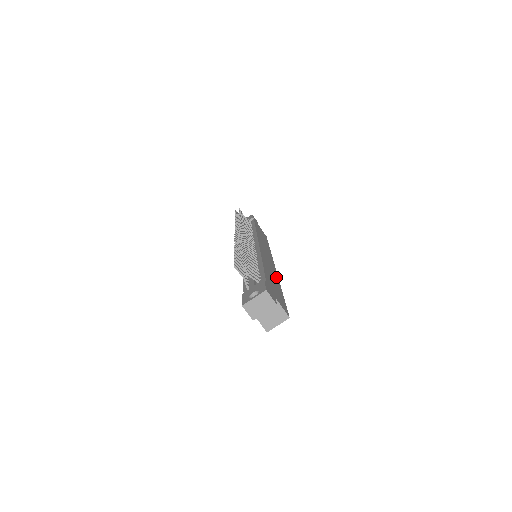
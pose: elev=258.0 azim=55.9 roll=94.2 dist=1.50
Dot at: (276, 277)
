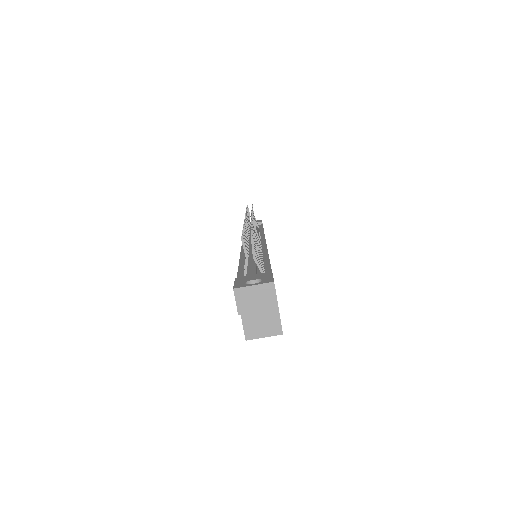
Dot at: occluded
